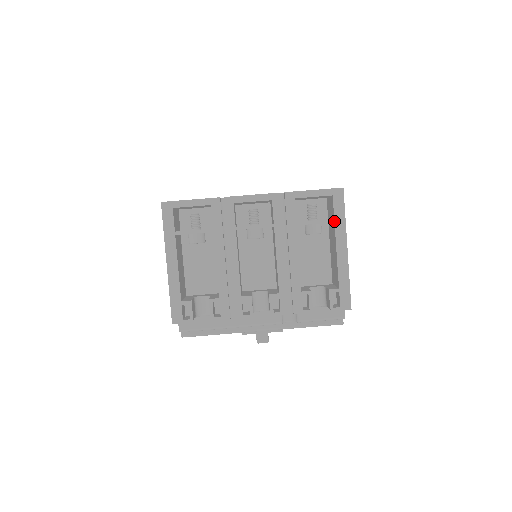
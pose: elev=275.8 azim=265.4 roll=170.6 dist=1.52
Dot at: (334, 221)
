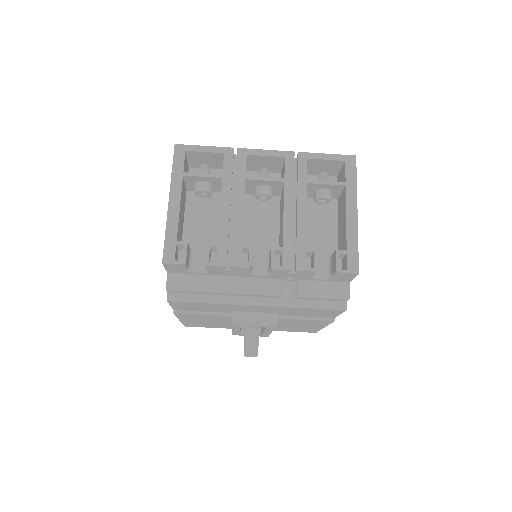
Dot at: (345, 184)
